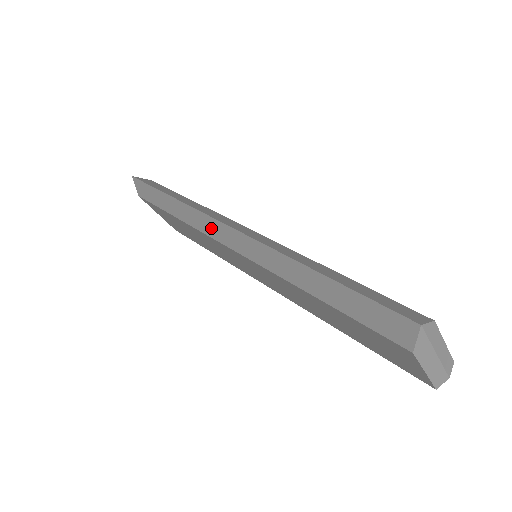
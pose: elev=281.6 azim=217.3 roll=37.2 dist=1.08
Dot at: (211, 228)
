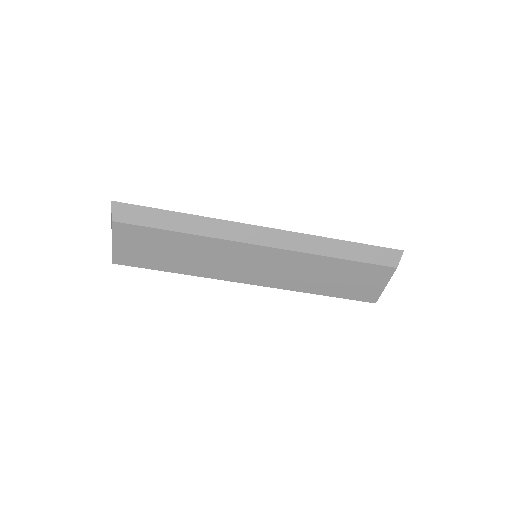
Dot at: (240, 233)
